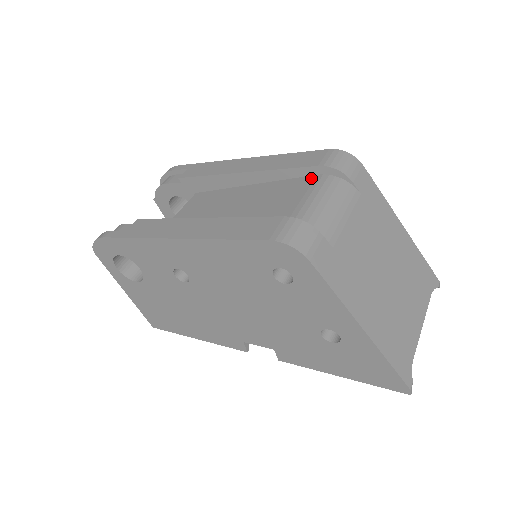
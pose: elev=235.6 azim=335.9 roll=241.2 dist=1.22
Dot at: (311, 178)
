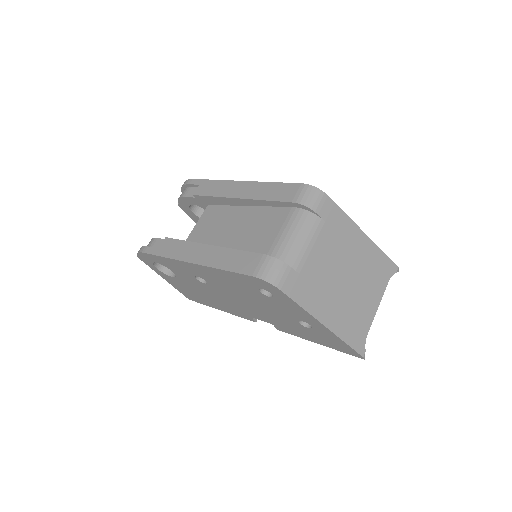
Dot at: (287, 210)
